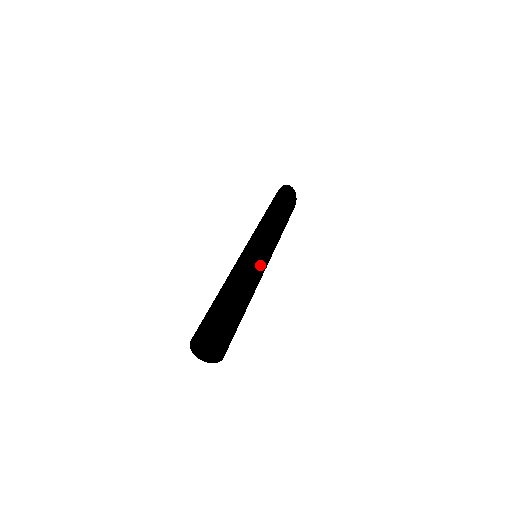
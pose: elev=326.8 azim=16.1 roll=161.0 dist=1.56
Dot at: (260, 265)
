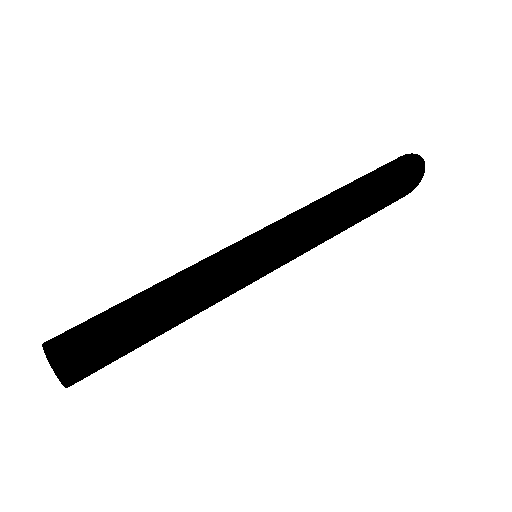
Dot at: (234, 287)
